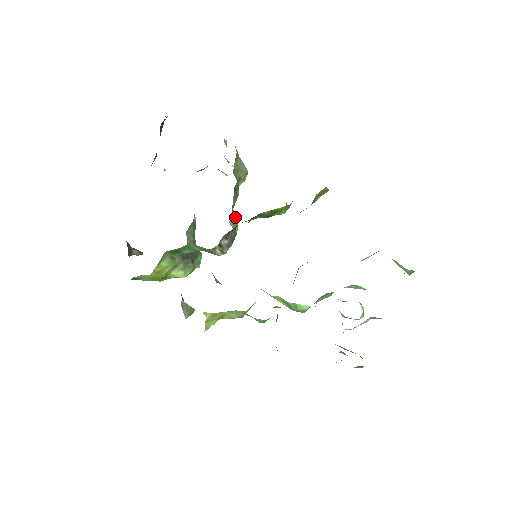
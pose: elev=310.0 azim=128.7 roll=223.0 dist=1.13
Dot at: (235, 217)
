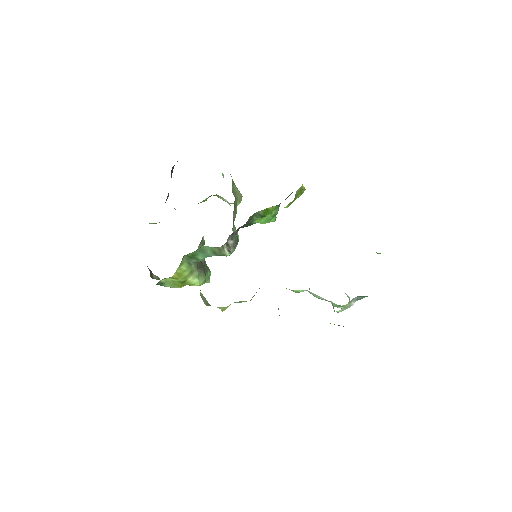
Dot at: occluded
